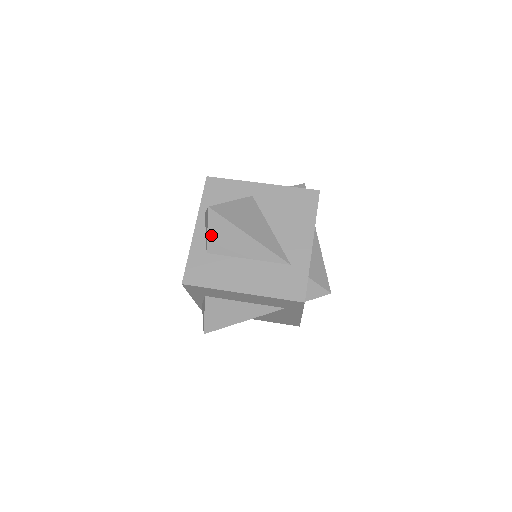
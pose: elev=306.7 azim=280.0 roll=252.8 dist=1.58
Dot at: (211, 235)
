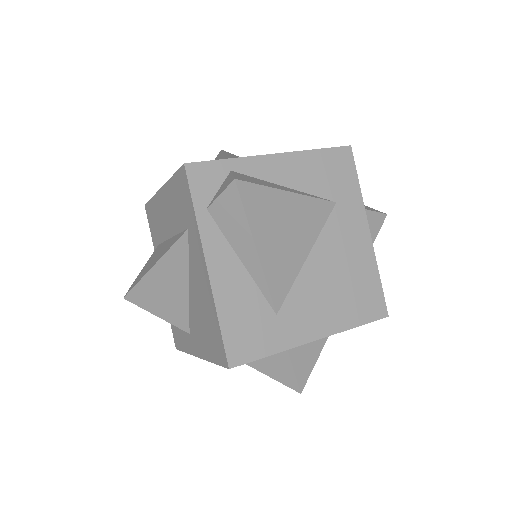
Dot at: occluded
